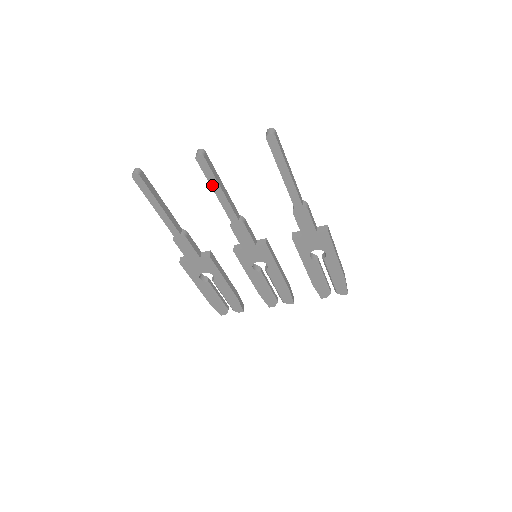
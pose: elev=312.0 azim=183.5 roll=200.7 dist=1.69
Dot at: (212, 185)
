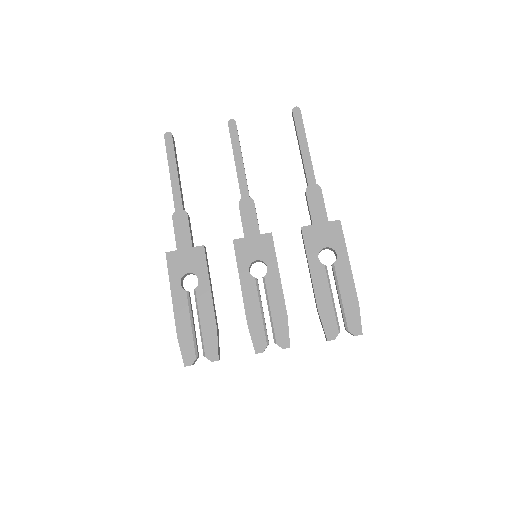
Dot at: (234, 151)
